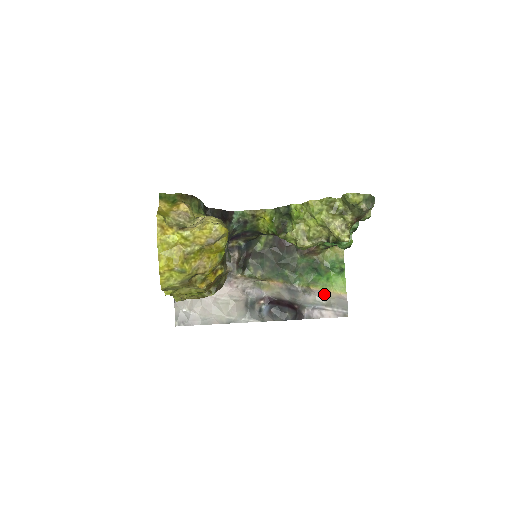
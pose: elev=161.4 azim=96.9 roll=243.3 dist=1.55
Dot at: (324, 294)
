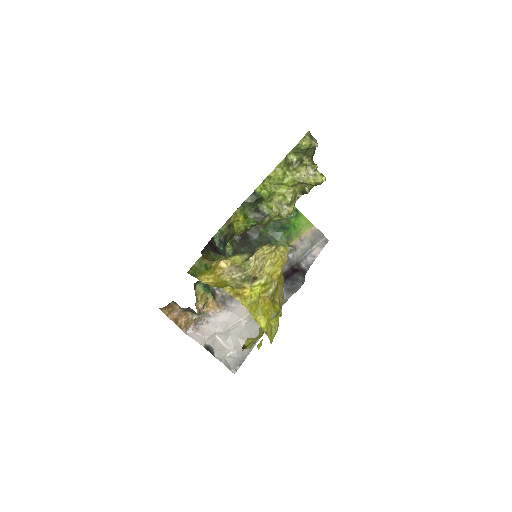
Dot at: (303, 240)
